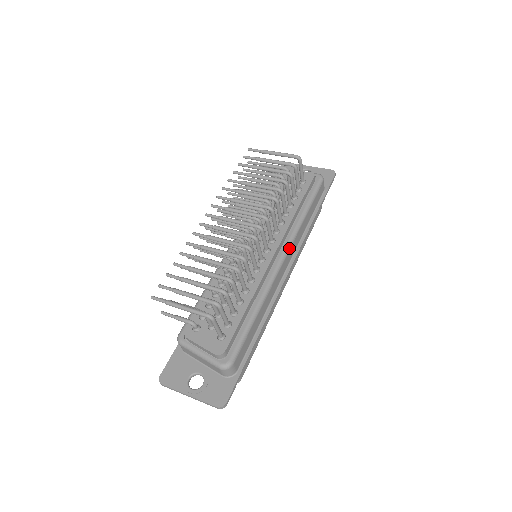
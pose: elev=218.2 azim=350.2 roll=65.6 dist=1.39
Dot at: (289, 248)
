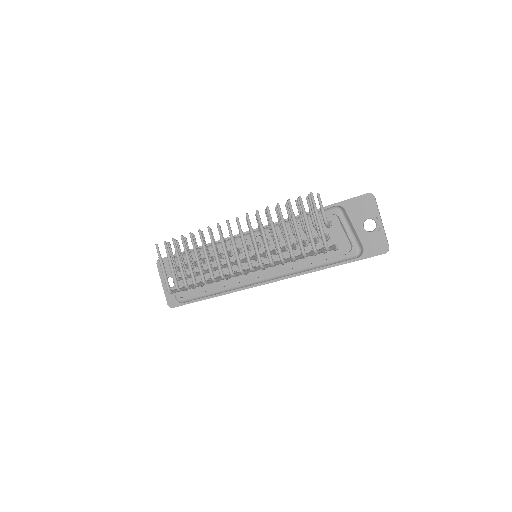
Dot at: (271, 279)
